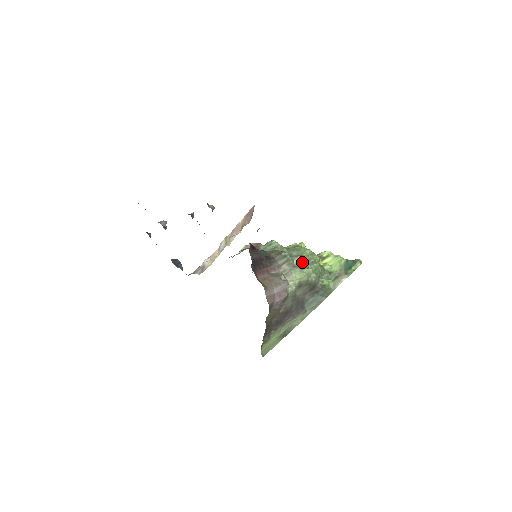
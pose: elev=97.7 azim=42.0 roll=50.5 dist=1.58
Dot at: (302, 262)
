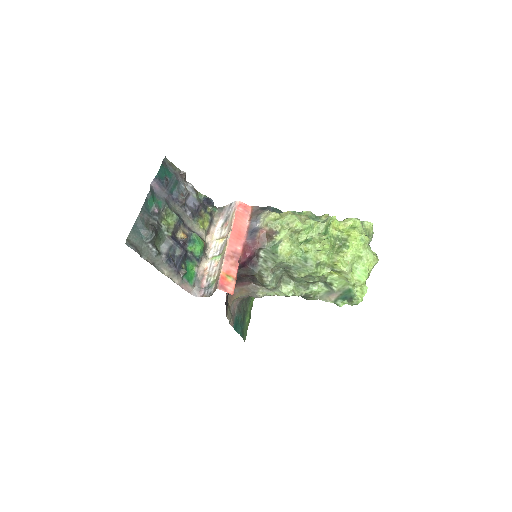
Dot at: (296, 277)
